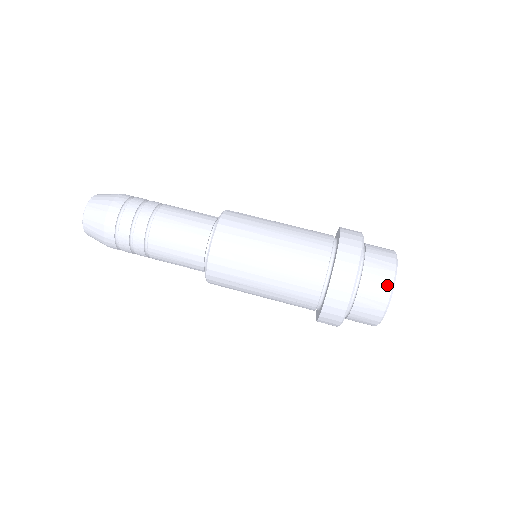
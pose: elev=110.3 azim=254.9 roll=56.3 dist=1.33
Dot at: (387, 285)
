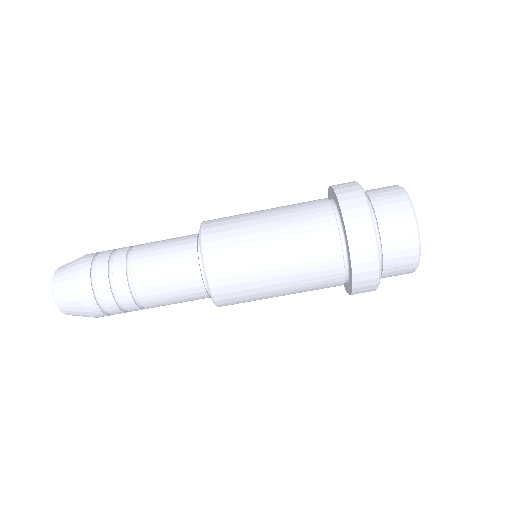
Dot at: (409, 272)
